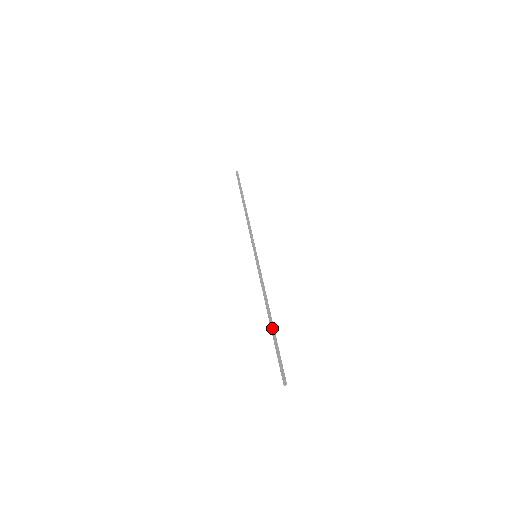
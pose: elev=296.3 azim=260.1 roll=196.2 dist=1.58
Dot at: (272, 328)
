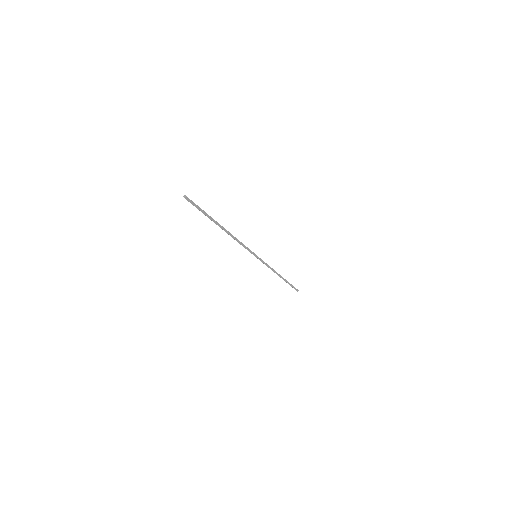
Dot at: (217, 222)
